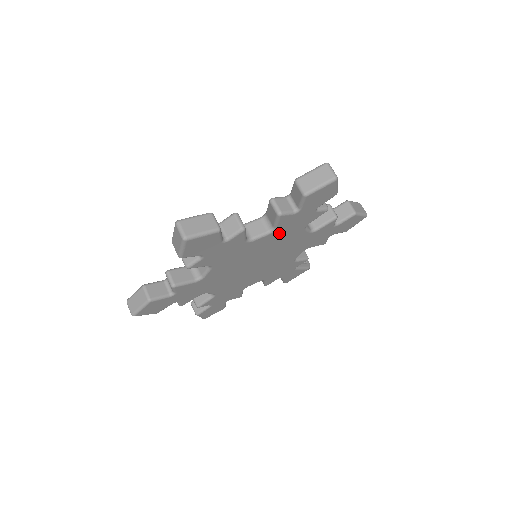
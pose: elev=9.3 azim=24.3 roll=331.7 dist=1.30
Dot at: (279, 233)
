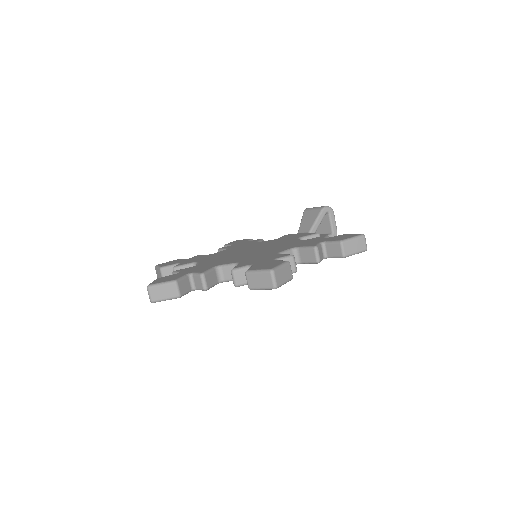
Dot at: occluded
